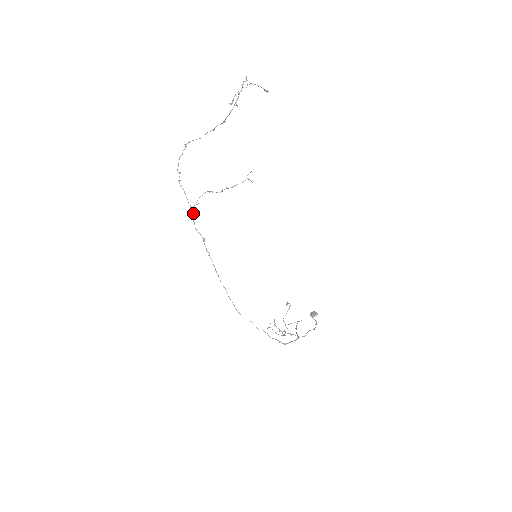
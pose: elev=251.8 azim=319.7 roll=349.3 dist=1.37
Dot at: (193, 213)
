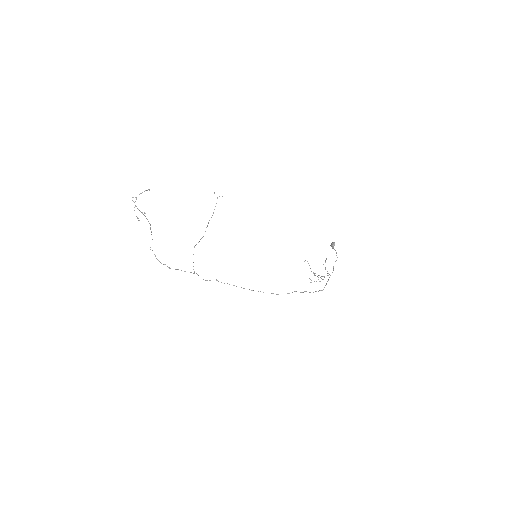
Dot at: occluded
